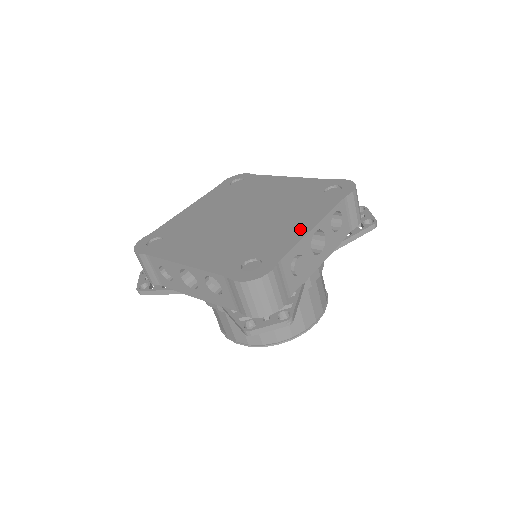
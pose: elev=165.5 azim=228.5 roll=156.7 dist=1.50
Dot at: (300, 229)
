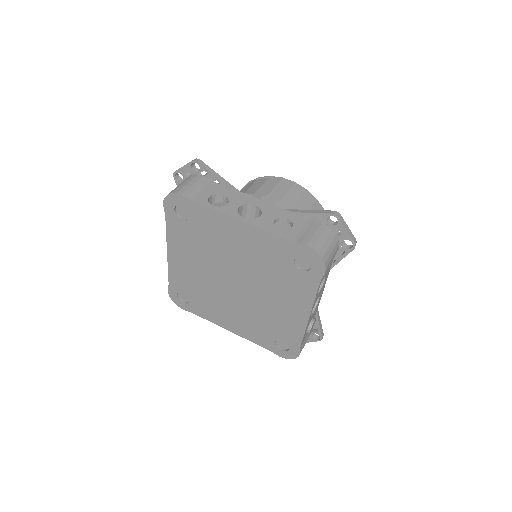
Dot at: (299, 318)
